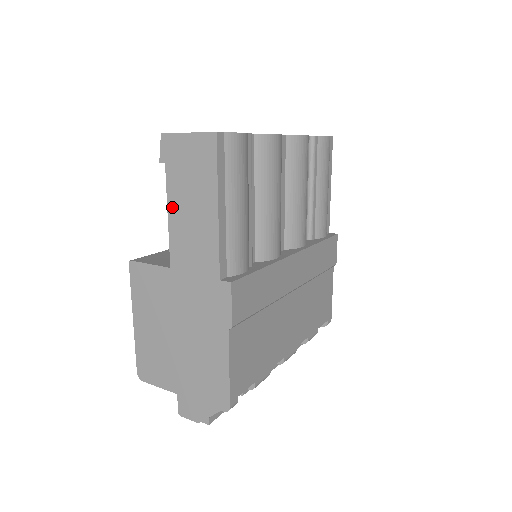
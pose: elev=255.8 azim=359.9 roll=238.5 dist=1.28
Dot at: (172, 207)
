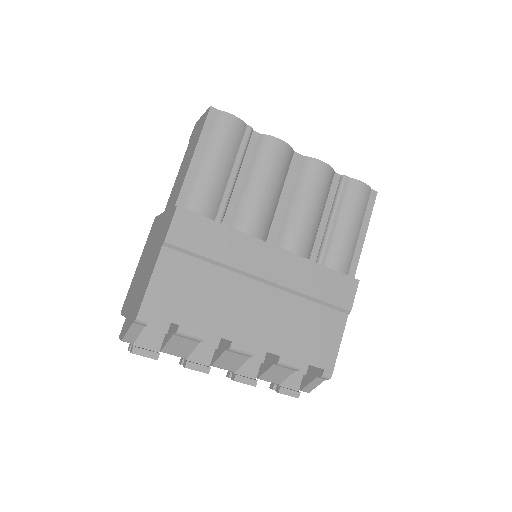
Dot at: (181, 167)
